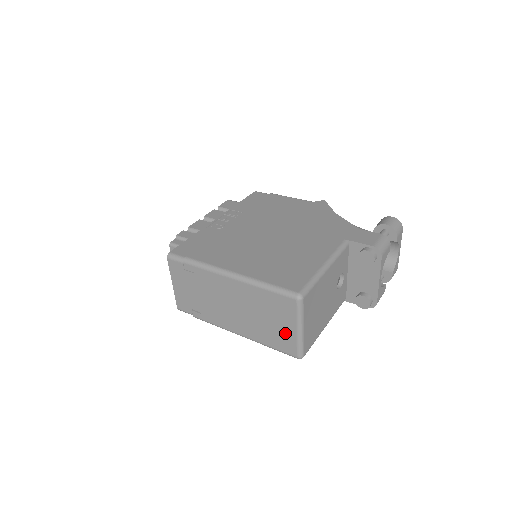
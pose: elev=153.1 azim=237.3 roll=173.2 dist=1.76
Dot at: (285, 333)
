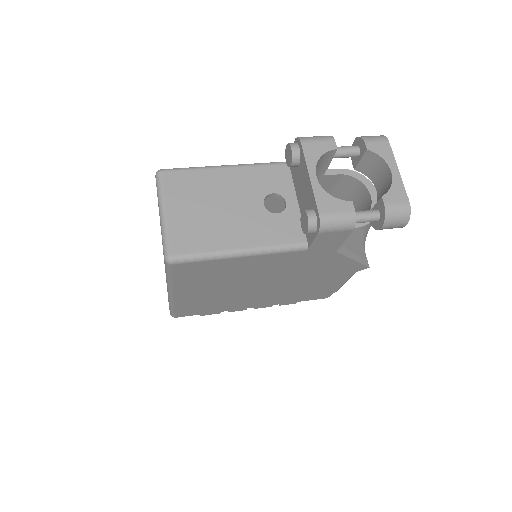
Dot at: occluded
